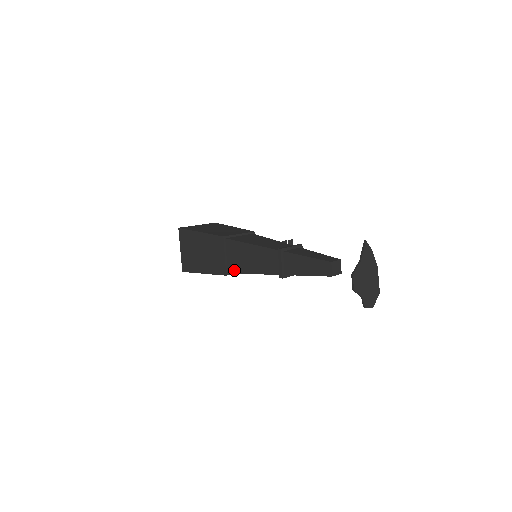
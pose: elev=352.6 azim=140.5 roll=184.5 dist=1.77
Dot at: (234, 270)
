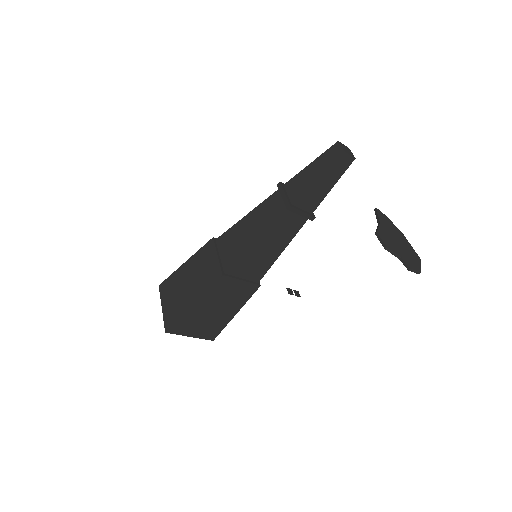
Dot at: (231, 261)
